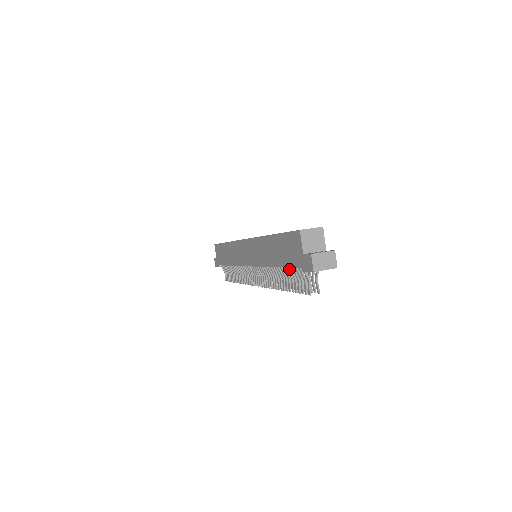
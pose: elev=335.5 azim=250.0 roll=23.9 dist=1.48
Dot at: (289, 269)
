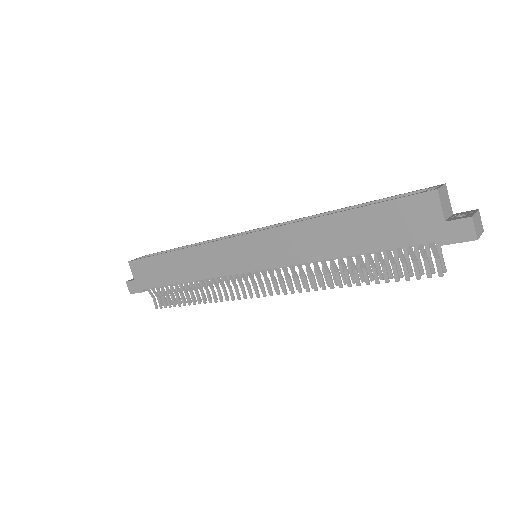
Dot at: (386, 252)
